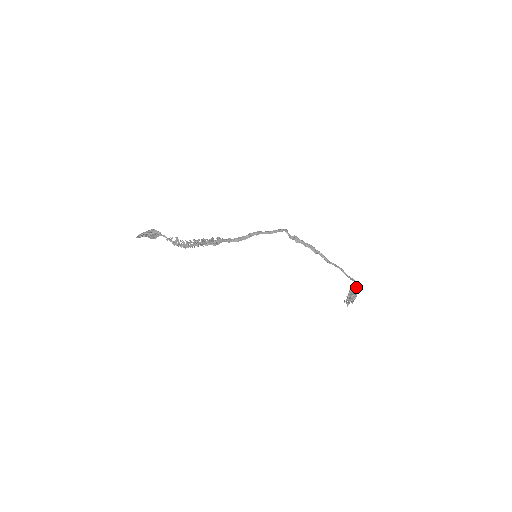
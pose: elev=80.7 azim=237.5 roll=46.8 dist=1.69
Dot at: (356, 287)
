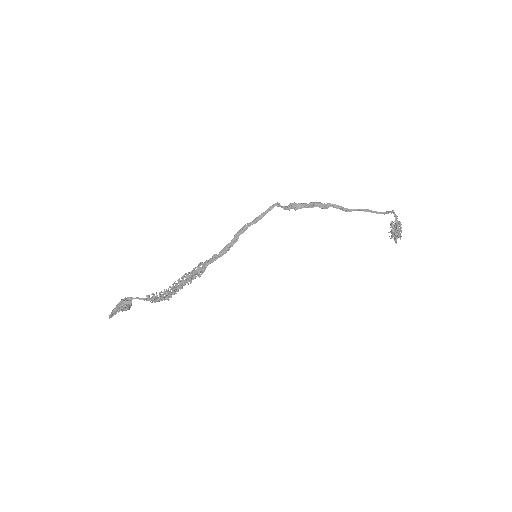
Dot at: (396, 217)
